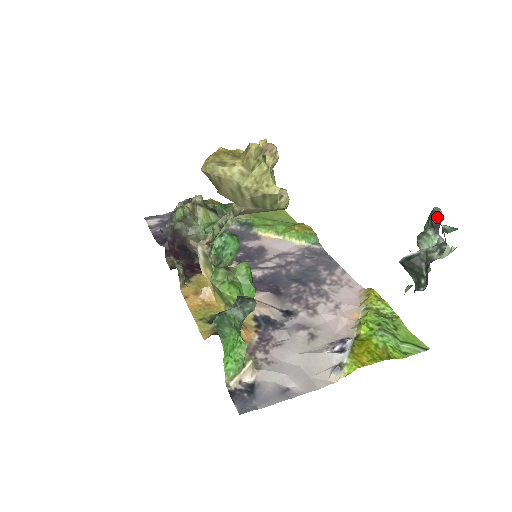
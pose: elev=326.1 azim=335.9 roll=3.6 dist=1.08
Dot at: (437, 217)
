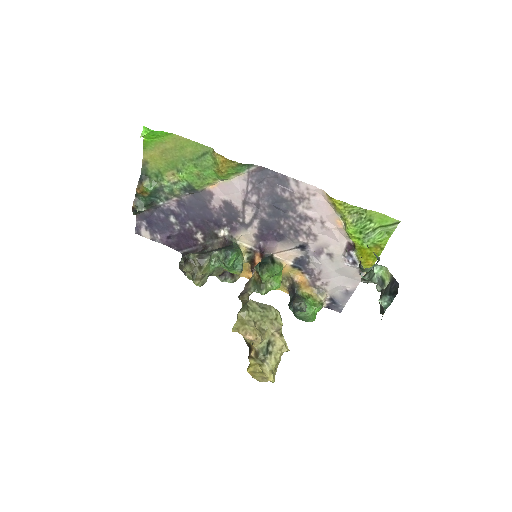
Dot at: occluded
